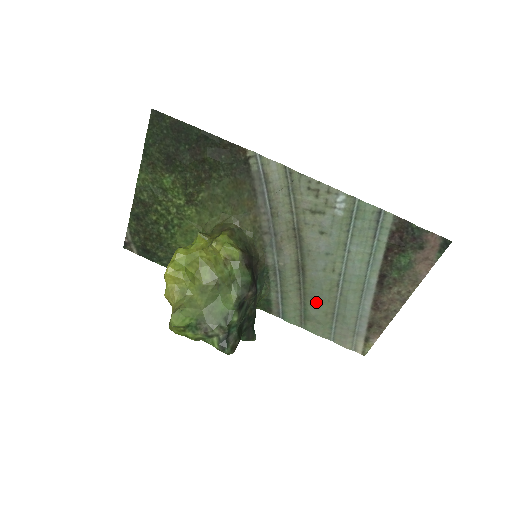
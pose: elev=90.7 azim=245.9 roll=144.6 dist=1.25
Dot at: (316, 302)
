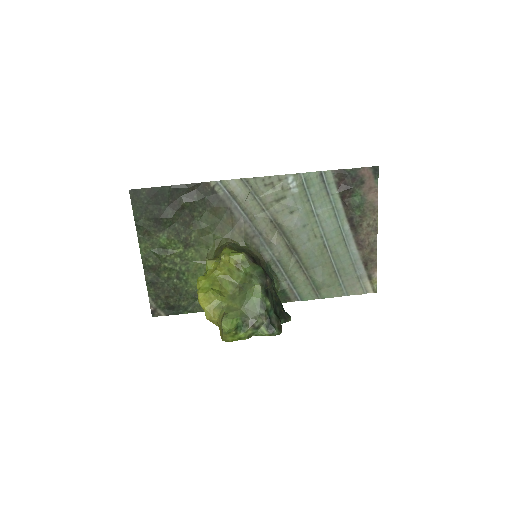
Dot at: (318, 270)
